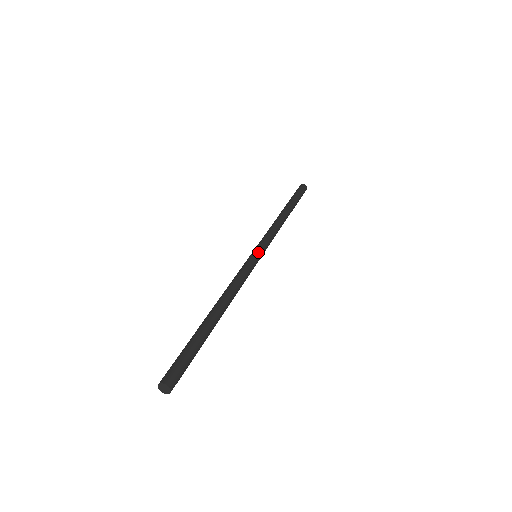
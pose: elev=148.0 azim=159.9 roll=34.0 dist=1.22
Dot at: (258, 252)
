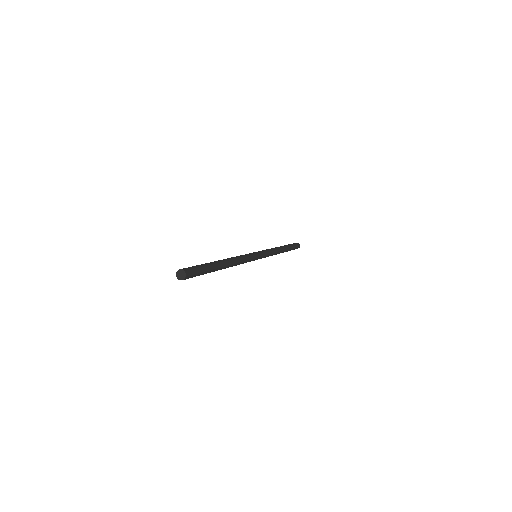
Dot at: (257, 252)
